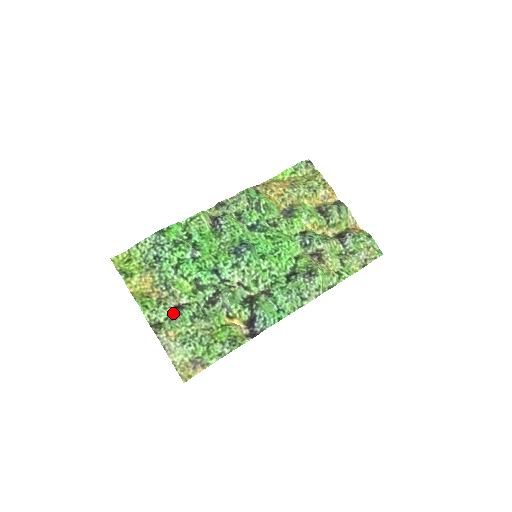
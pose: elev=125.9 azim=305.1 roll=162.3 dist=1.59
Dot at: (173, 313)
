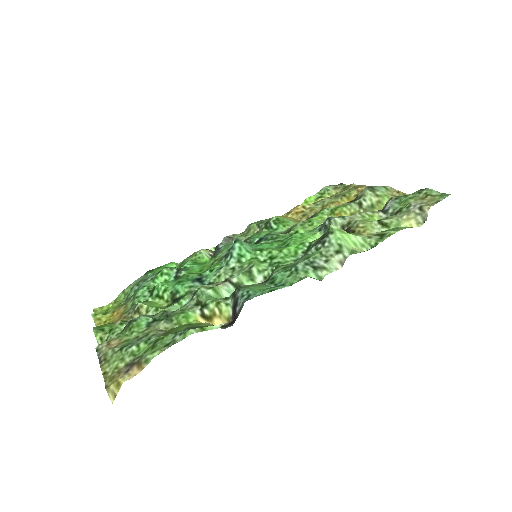
Dot at: occluded
